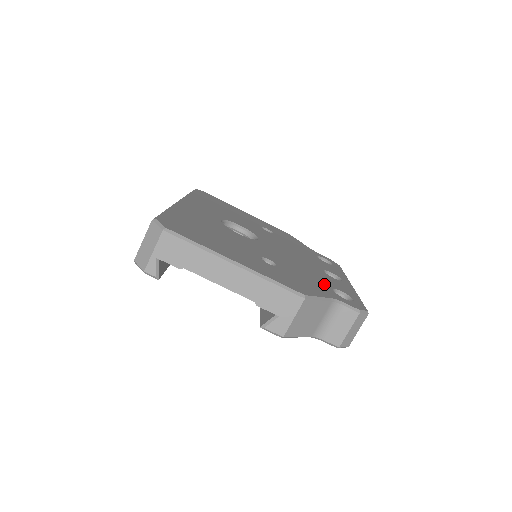
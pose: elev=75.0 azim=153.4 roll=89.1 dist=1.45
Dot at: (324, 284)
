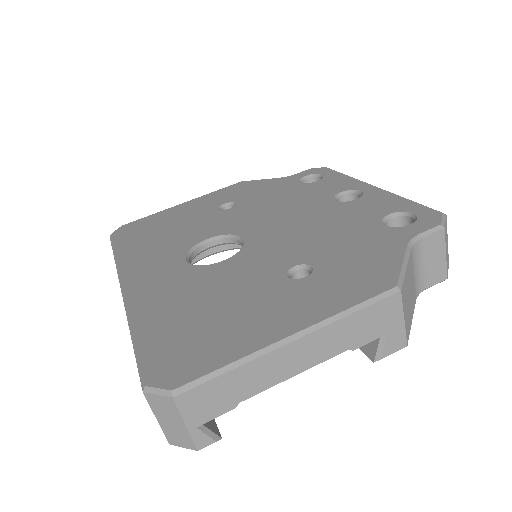
Dot at: (369, 228)
